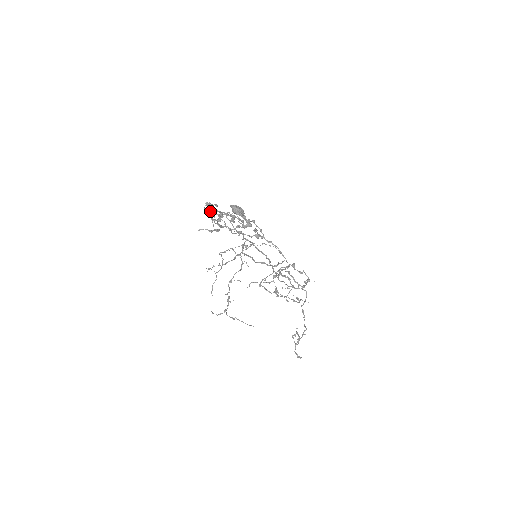
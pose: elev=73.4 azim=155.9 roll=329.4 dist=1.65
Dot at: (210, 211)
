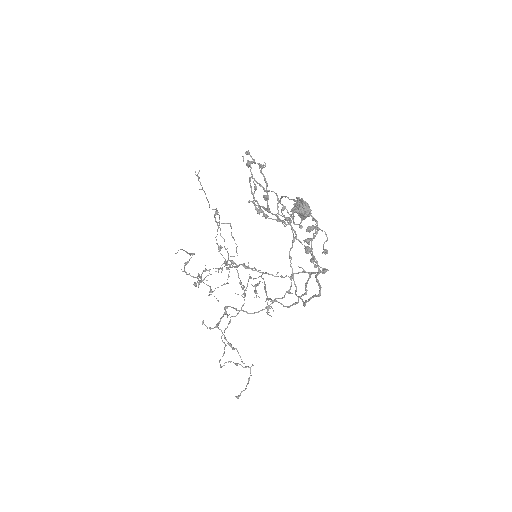
Dot at: (265, 179)
